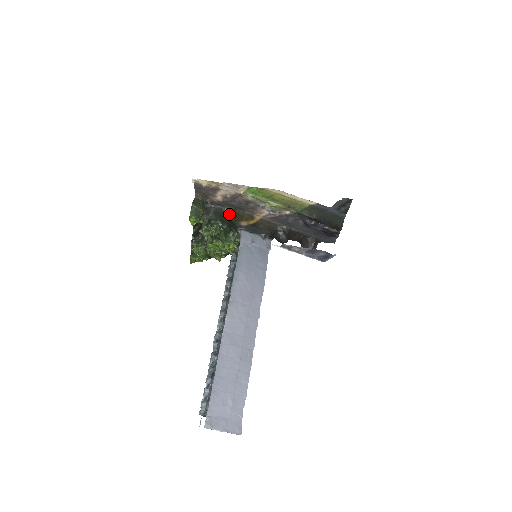
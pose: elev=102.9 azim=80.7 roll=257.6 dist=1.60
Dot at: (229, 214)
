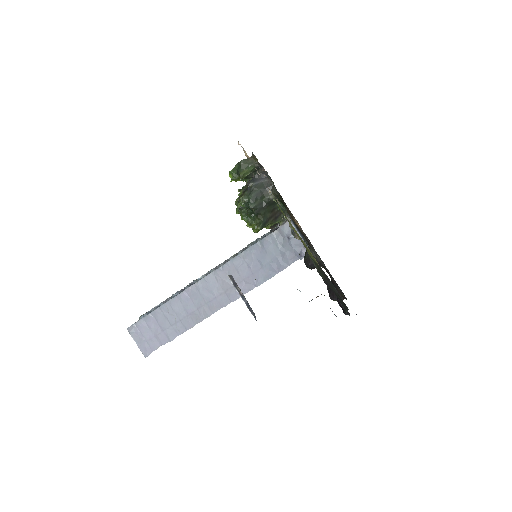
Dot at: (276, 196)
